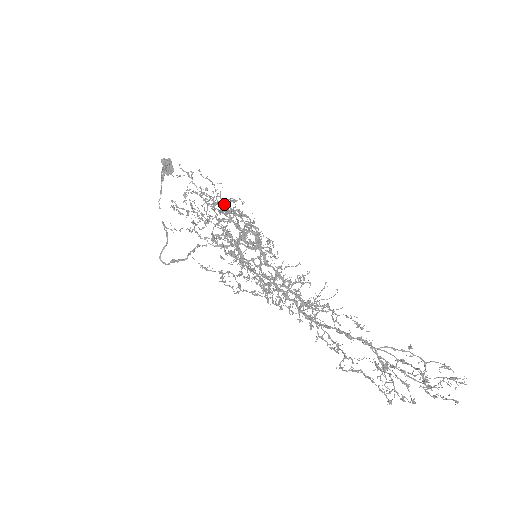
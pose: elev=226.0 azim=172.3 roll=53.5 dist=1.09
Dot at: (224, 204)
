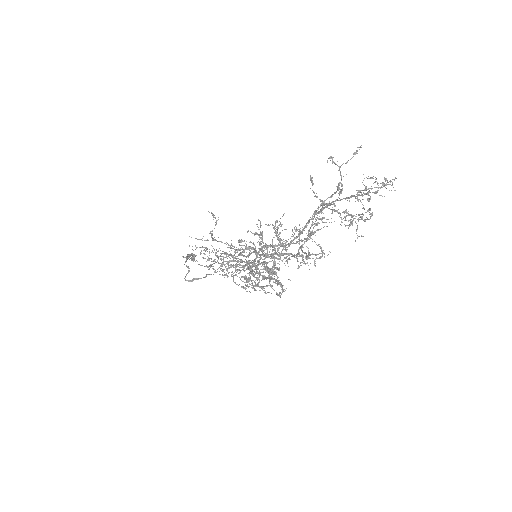
Dot at: occluded
